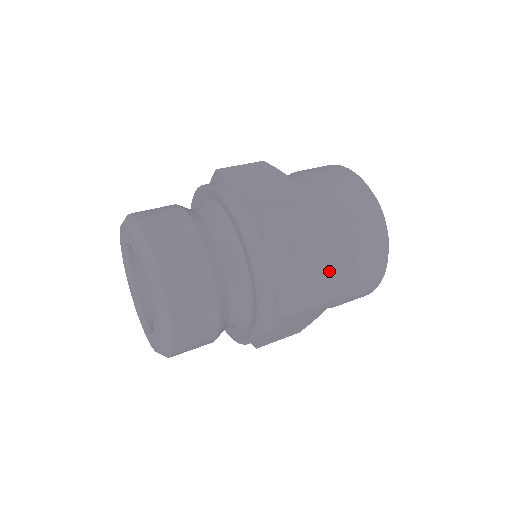
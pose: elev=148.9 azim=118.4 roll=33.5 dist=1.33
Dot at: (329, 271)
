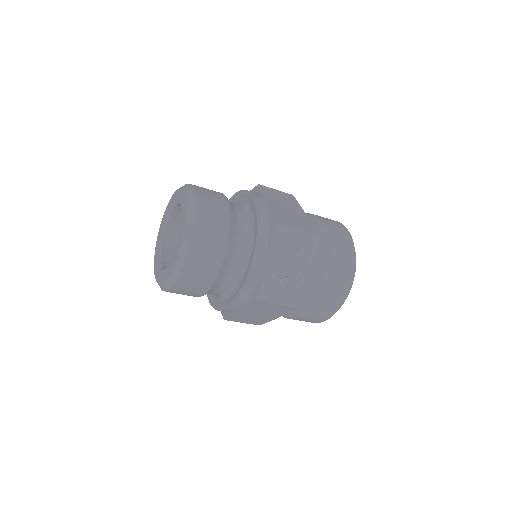
Dot at: (301, 286)
